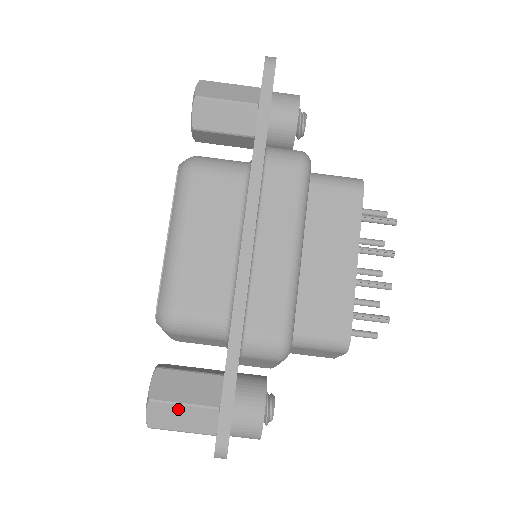
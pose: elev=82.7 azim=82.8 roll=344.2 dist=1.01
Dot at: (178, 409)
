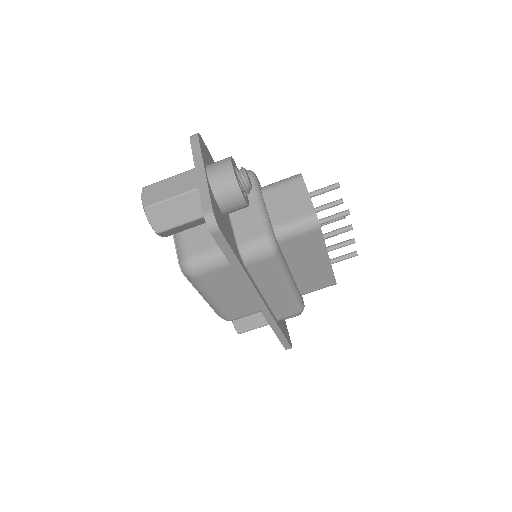
Dot at: occluded
